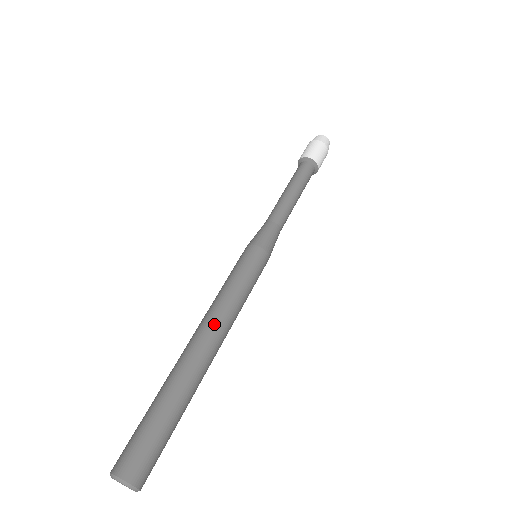
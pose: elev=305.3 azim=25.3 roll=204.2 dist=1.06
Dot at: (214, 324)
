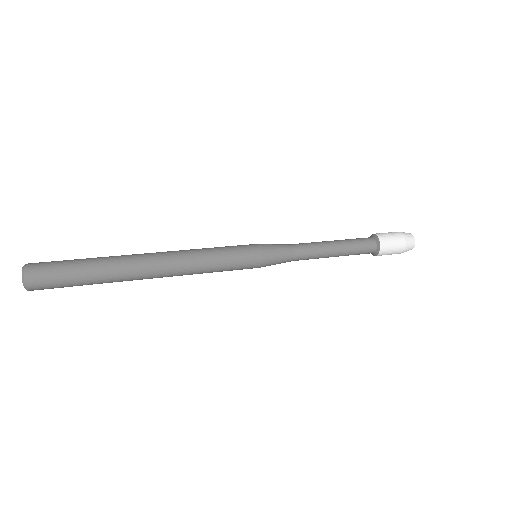
Dot at: (172, 254)
